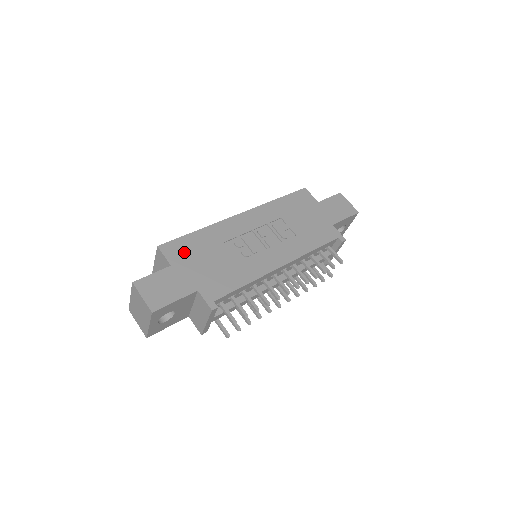
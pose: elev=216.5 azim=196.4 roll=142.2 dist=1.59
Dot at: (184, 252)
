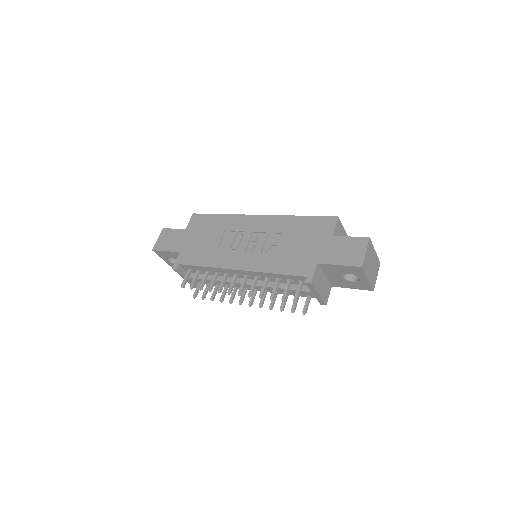
Dot at: (199, 225)
